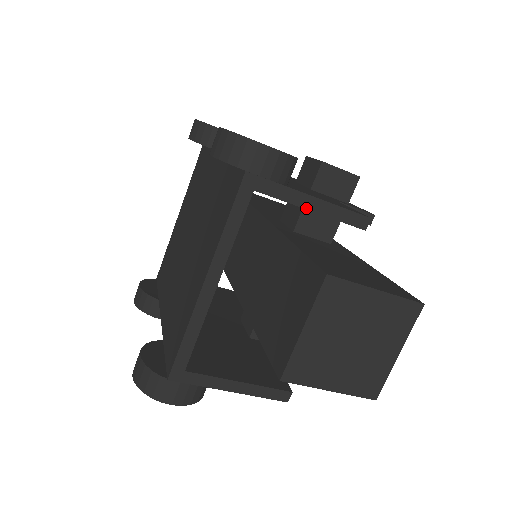
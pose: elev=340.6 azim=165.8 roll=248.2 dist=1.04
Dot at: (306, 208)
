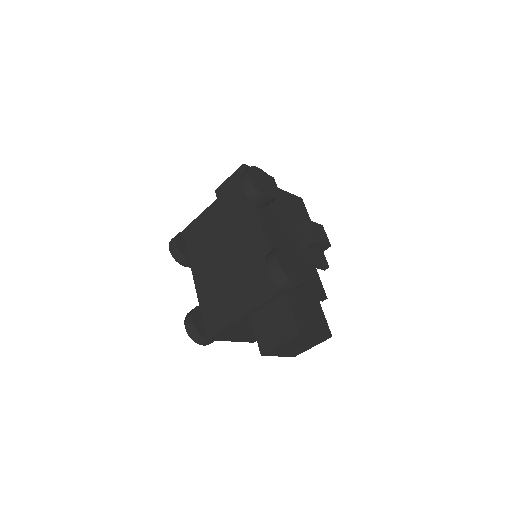
Dot at: (301, 297)
